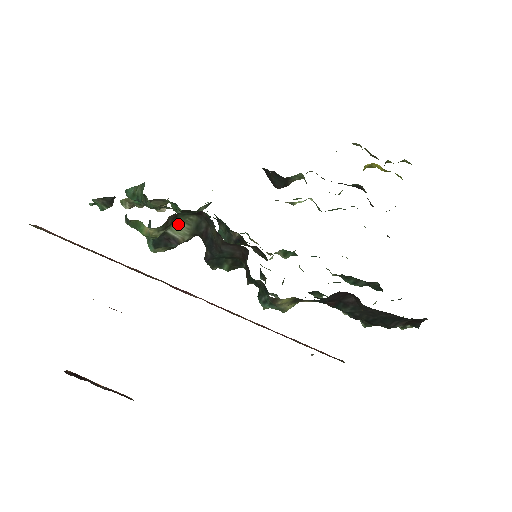
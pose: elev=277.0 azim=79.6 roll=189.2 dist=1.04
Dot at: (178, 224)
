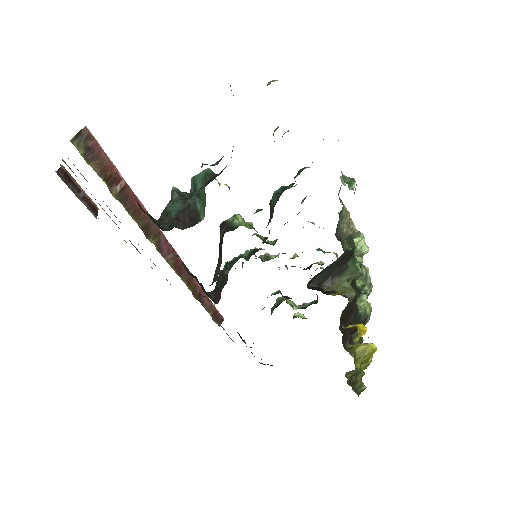
Dot at: occluded
